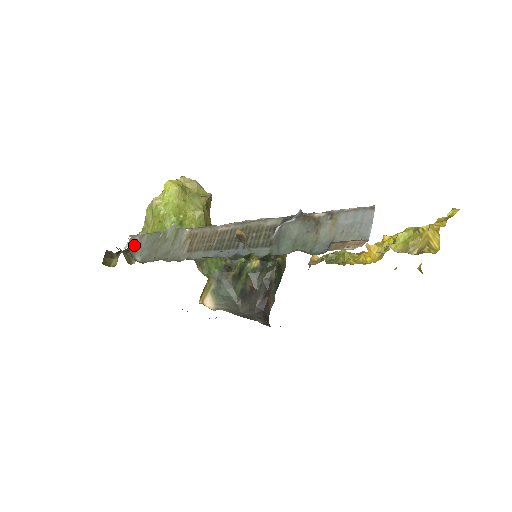
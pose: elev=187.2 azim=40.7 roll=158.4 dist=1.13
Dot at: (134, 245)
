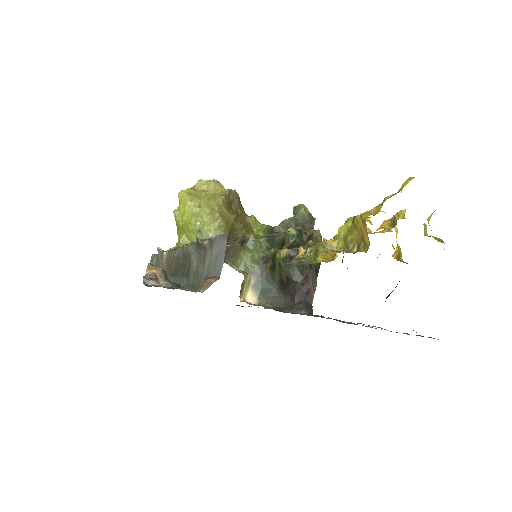
Dot at: occluded
